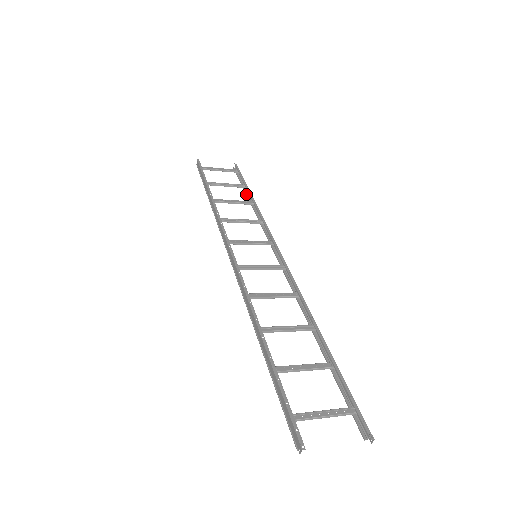
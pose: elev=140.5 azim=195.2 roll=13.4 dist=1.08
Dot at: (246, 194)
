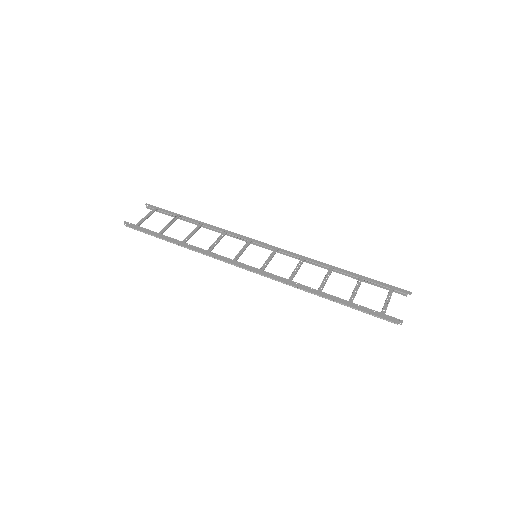
Dot at: occluded
